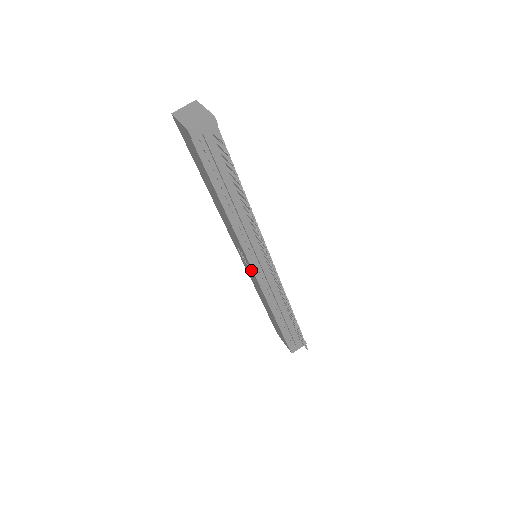
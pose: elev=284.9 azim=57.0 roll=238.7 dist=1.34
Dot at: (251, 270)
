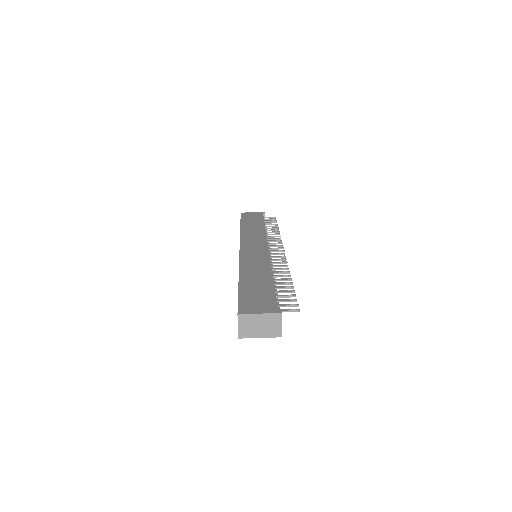
Dot at: occluded
